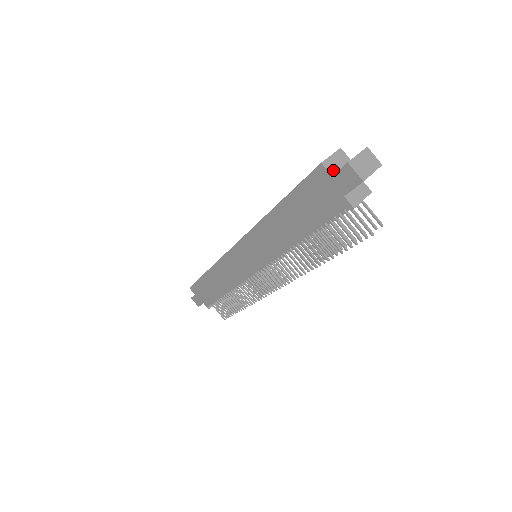
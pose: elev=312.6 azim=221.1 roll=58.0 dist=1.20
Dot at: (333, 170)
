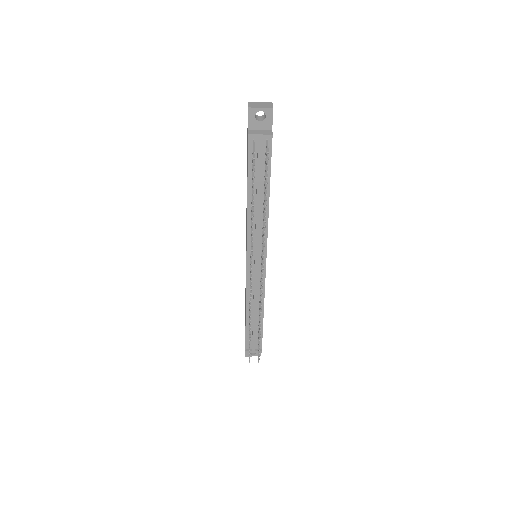
Dot at: occluded
